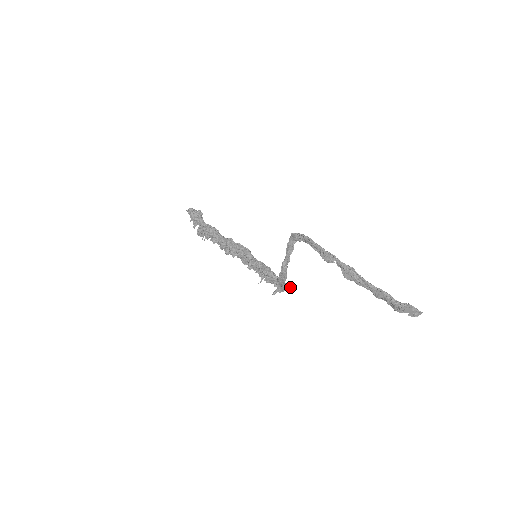
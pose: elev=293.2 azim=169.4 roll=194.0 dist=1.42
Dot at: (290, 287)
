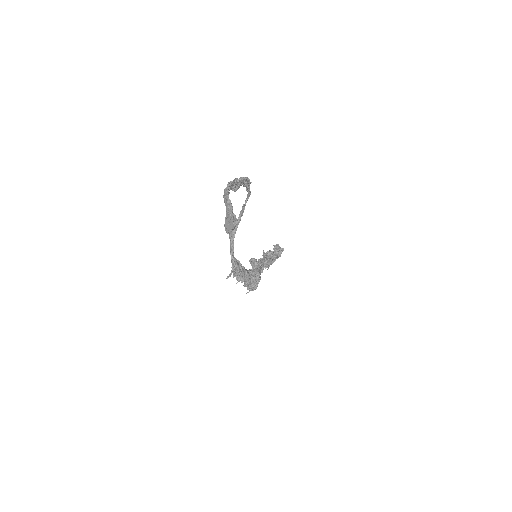
Dot at: (237, 269)
